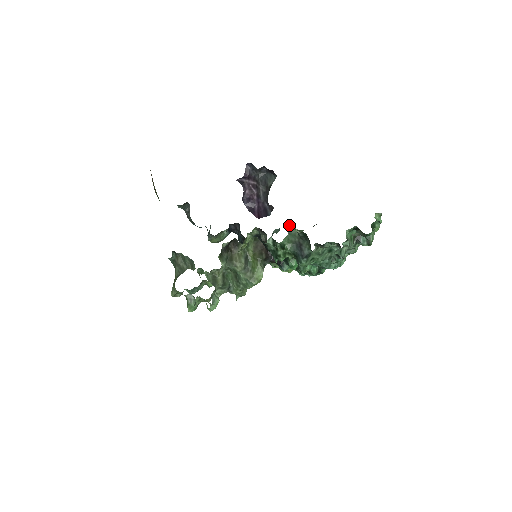
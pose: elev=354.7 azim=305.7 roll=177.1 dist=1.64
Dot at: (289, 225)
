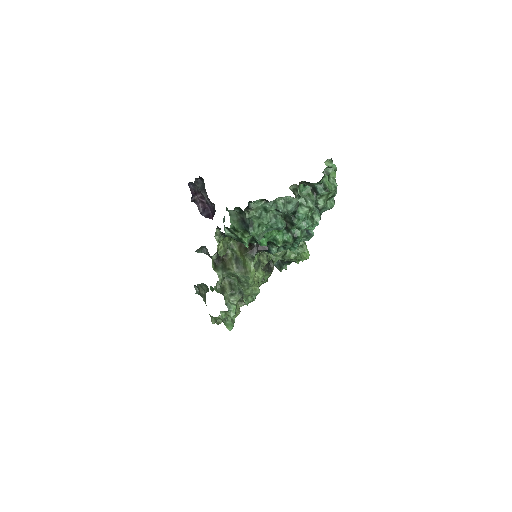
Dot at: (226, 209)
